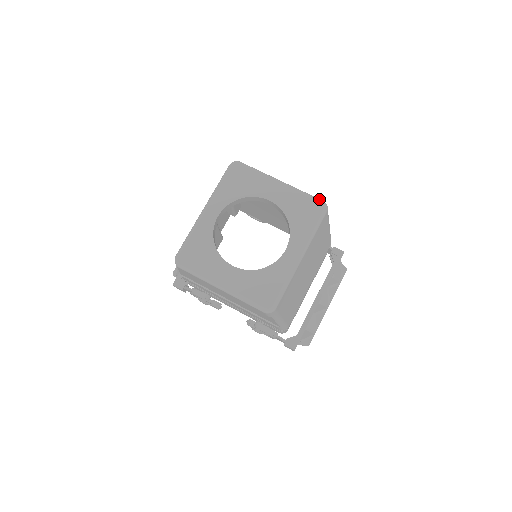
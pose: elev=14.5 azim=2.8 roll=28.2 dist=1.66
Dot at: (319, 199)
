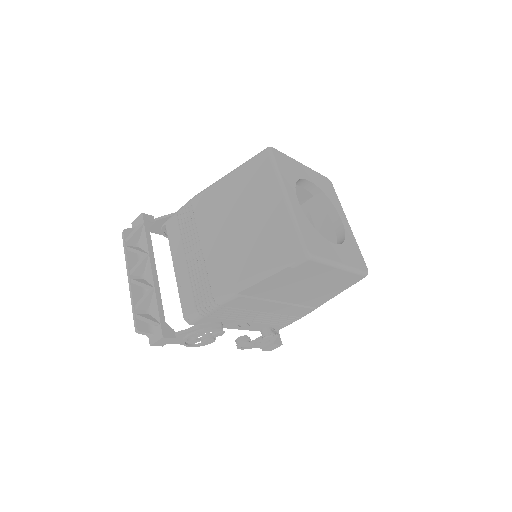
Dot at: (324, 176)
